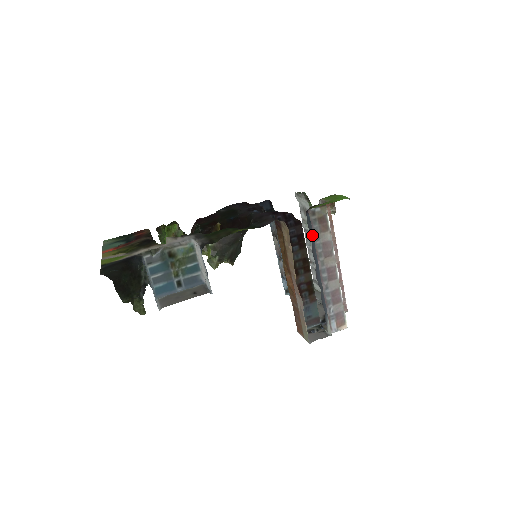
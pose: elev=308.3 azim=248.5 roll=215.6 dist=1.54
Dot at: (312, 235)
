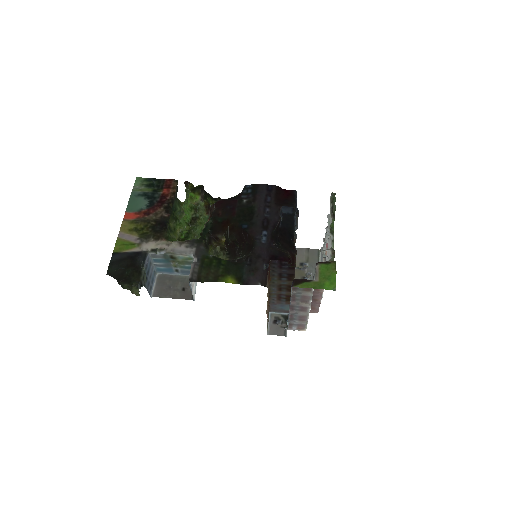
Dot at: (291, 295)
